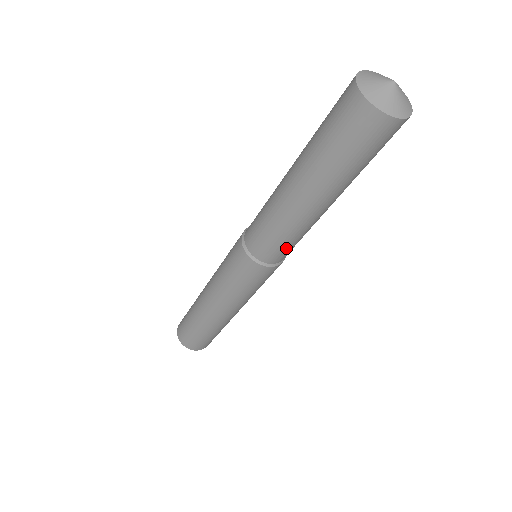
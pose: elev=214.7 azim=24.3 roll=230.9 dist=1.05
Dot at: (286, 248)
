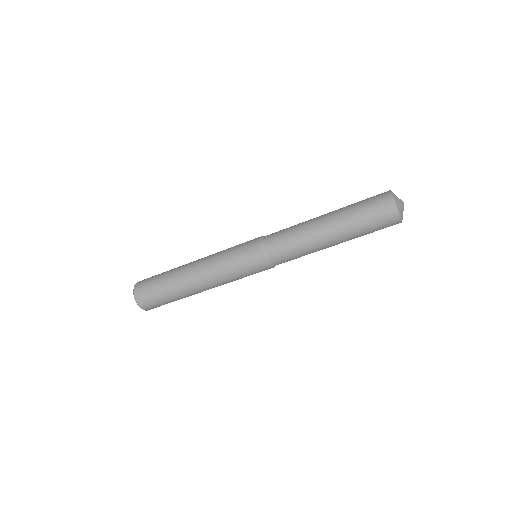
Dot at: (288, 255)
